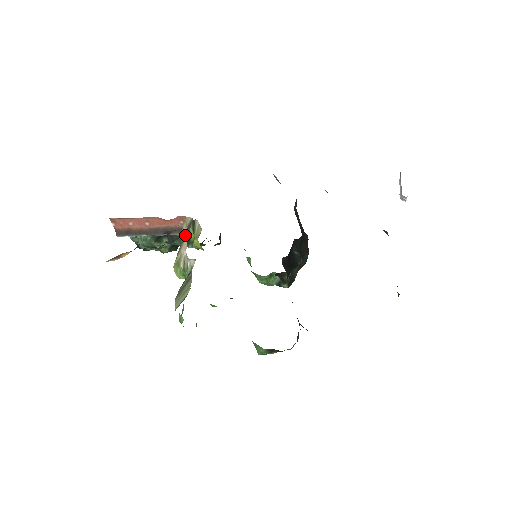
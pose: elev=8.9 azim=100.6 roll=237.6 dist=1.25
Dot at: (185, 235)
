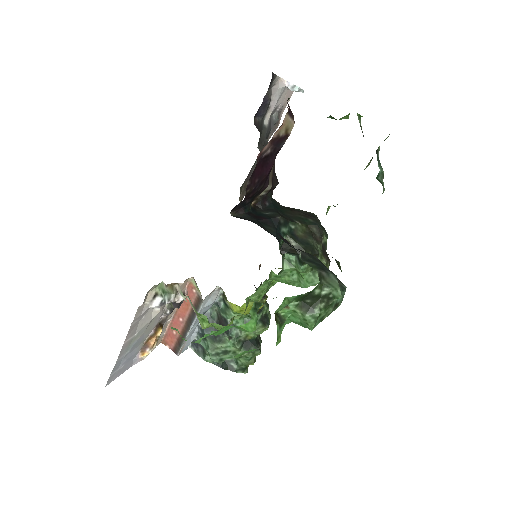
Dot at: occluded
